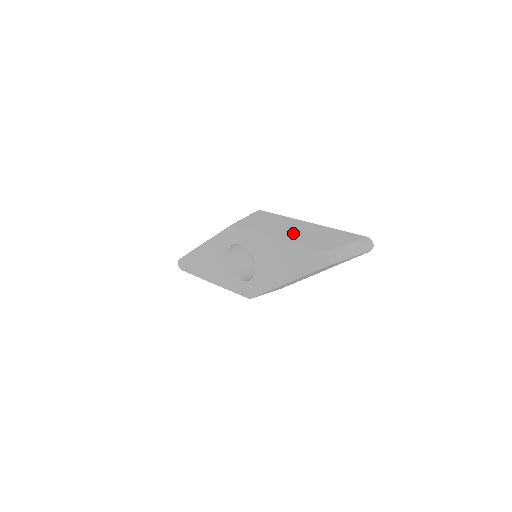
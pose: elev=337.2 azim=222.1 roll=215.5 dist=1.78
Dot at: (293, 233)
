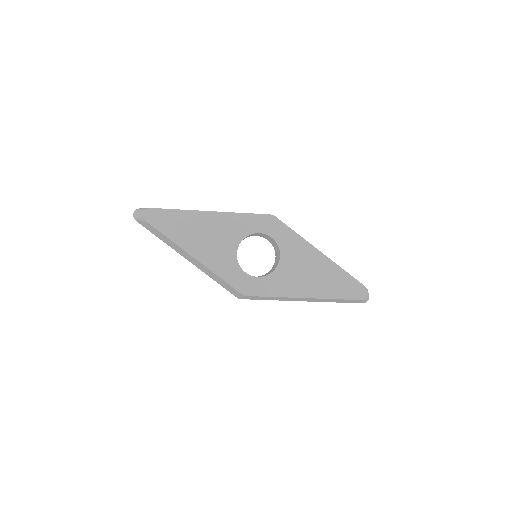
Dot at: occluded
